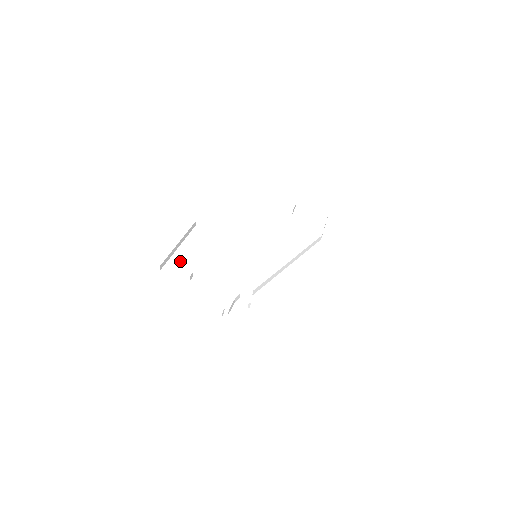
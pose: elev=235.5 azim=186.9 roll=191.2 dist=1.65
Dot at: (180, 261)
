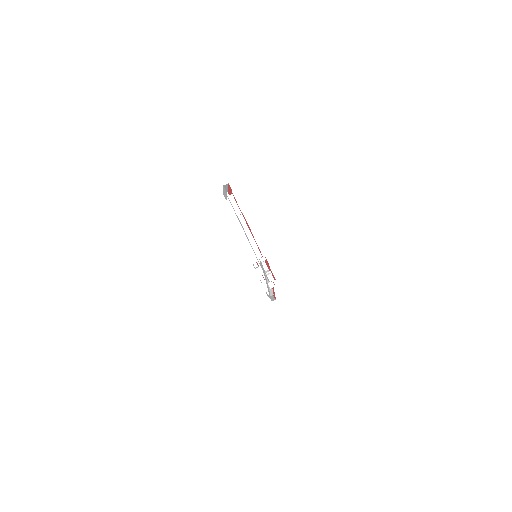
Dot at: (231, 198)
